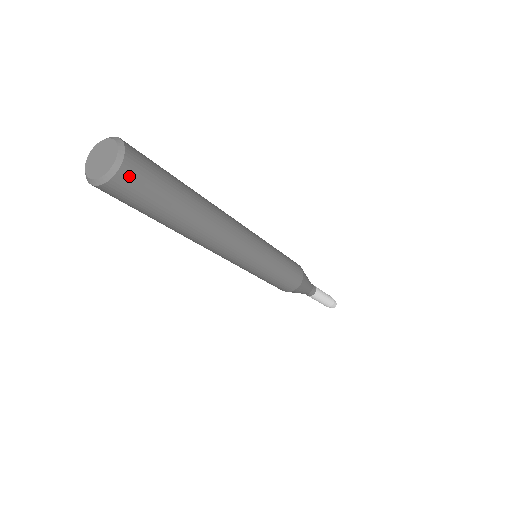
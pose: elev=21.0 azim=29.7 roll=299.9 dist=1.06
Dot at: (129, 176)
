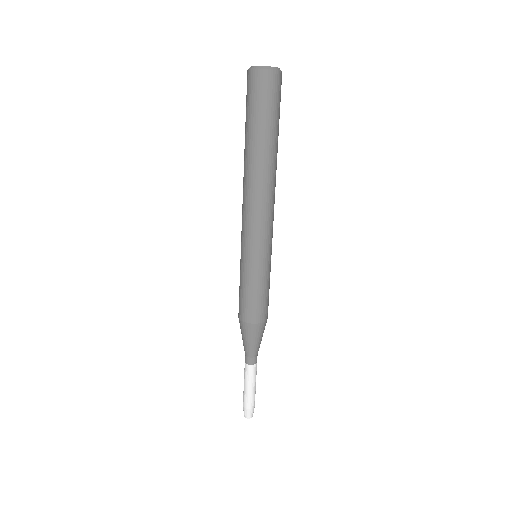
Dot at: (281, 81)
